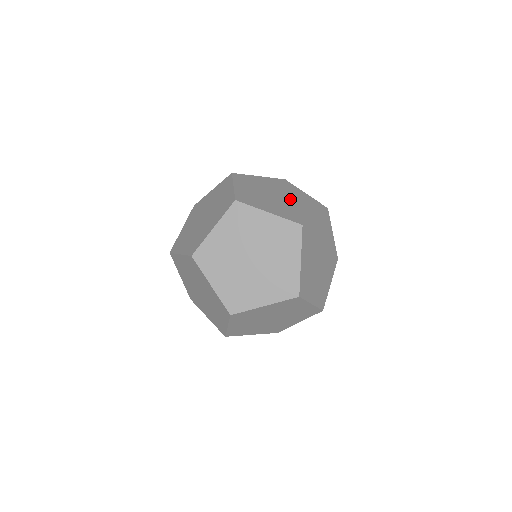
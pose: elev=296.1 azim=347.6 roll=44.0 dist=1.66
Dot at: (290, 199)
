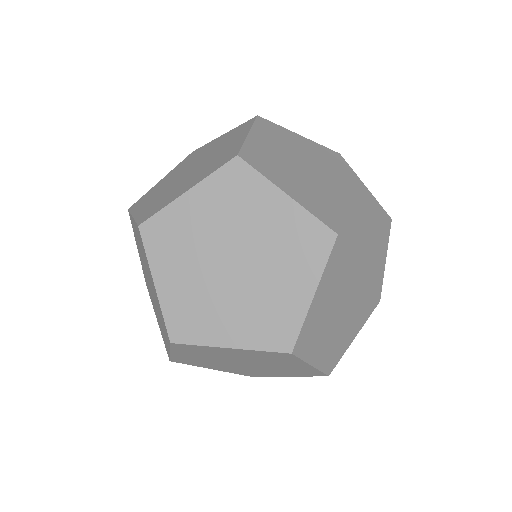
Dot at: (322, 167)
